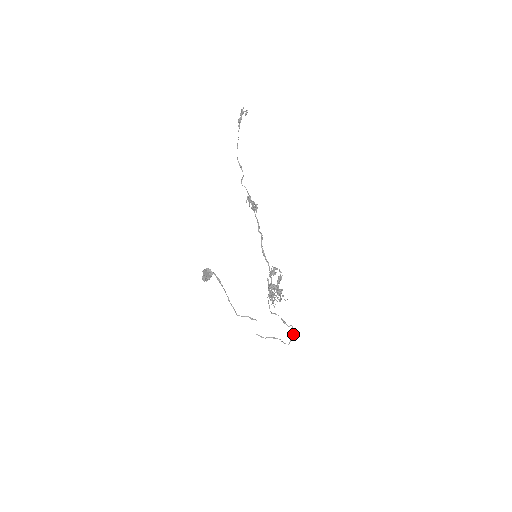
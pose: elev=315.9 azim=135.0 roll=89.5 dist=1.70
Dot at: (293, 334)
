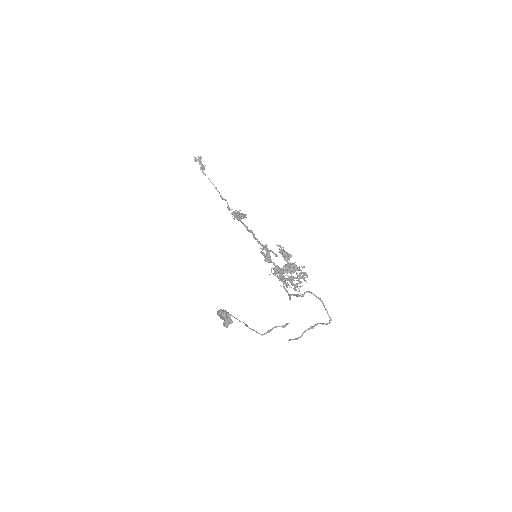
Dot at: (321, 301)
